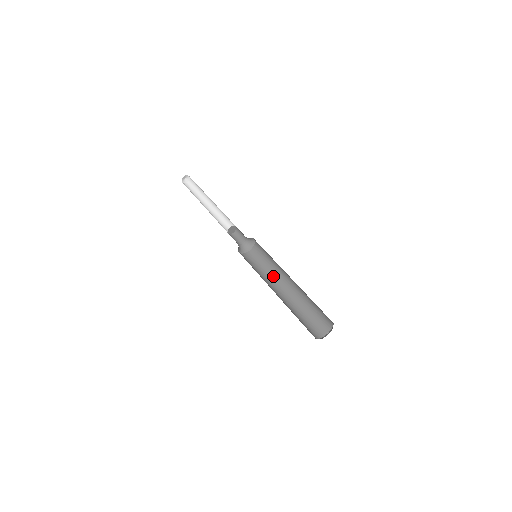
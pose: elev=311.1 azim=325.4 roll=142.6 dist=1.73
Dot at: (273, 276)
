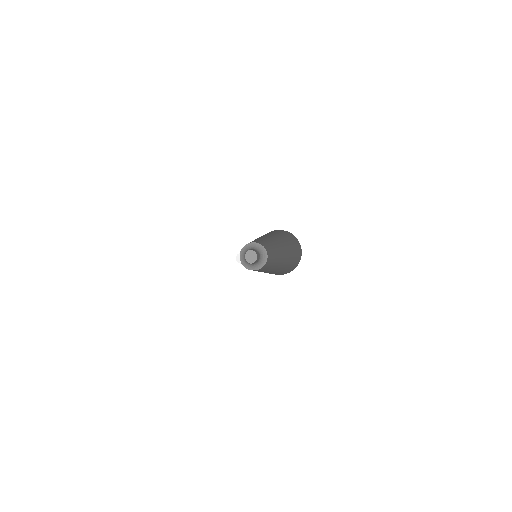
Dot at: (259, 271)
